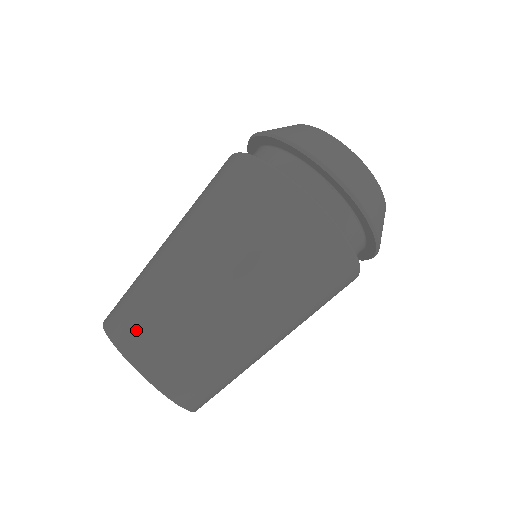
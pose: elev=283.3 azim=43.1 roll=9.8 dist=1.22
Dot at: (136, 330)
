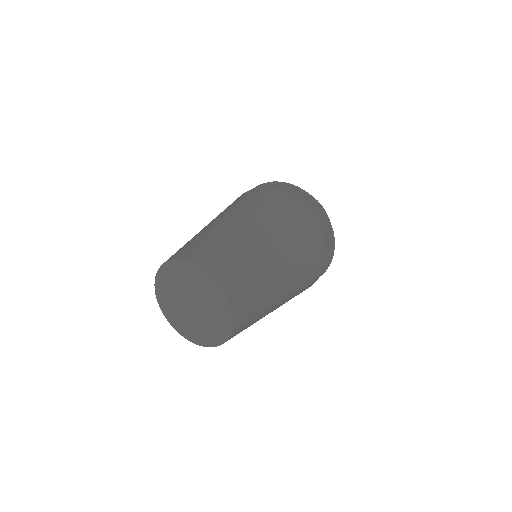
Dot at: occluded
